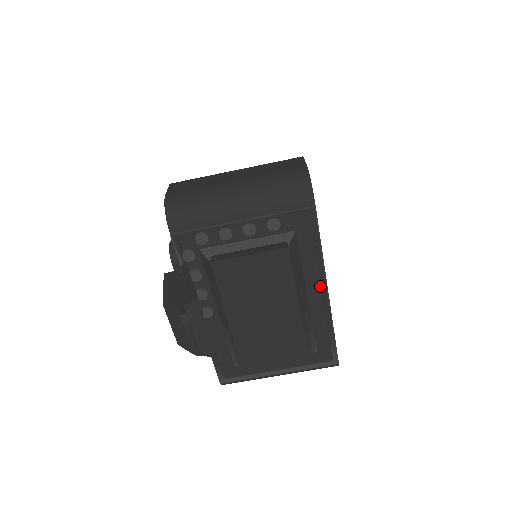
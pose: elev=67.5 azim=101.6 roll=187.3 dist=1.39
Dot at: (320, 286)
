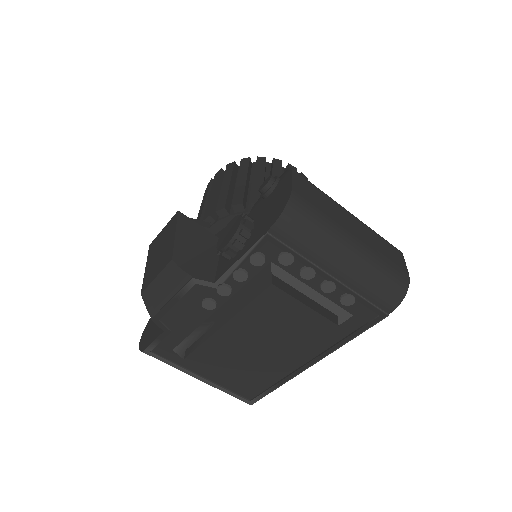
Dot at: (313, 357)
